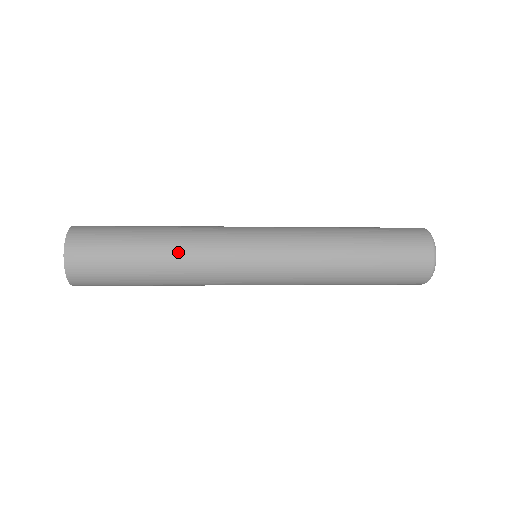
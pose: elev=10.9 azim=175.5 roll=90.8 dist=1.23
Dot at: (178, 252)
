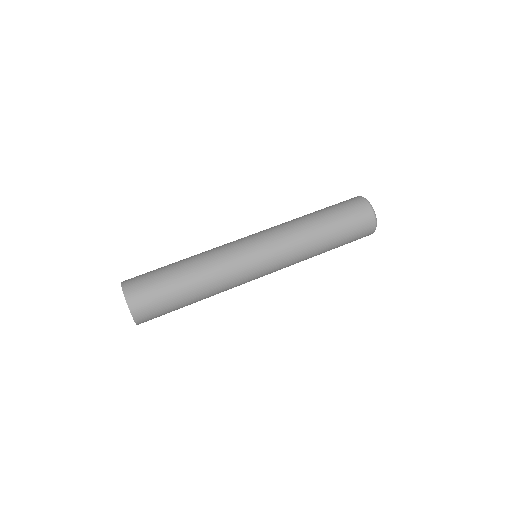
Dot at: (200, 260)
